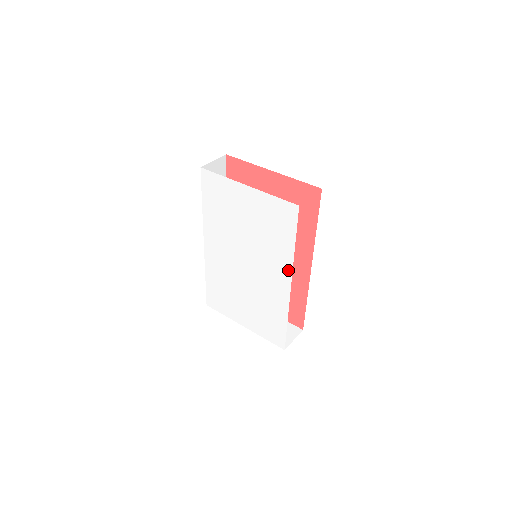
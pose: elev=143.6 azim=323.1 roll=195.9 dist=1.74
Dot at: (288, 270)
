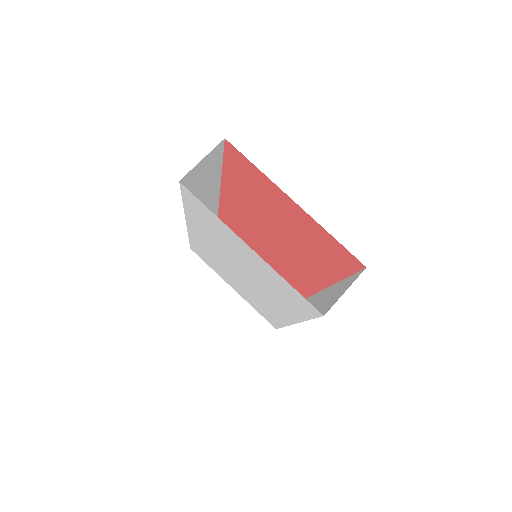
Dot at: (293, 318)
